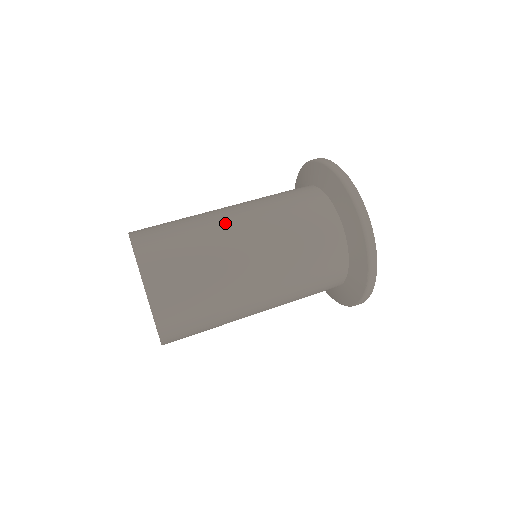
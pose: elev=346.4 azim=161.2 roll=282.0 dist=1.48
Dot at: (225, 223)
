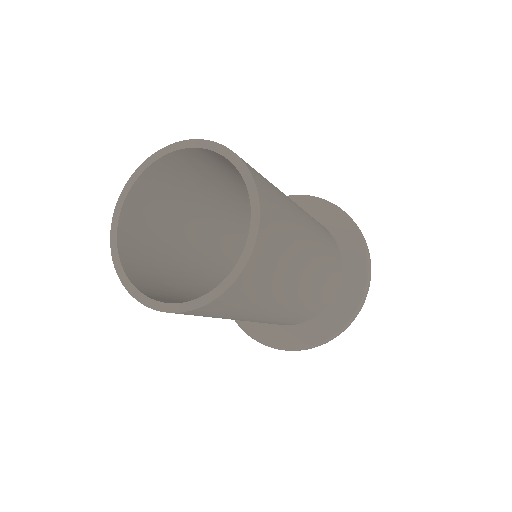
Dot at: occluded
